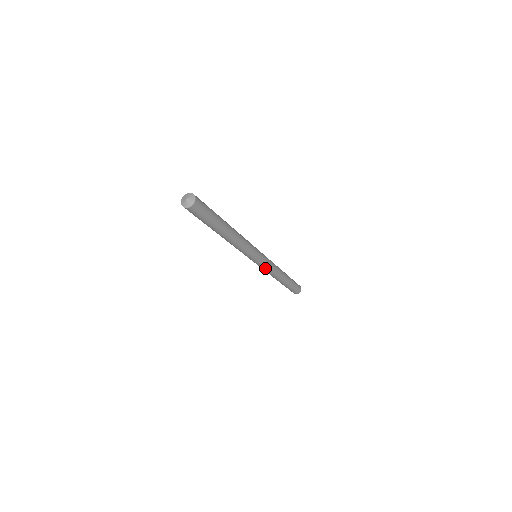
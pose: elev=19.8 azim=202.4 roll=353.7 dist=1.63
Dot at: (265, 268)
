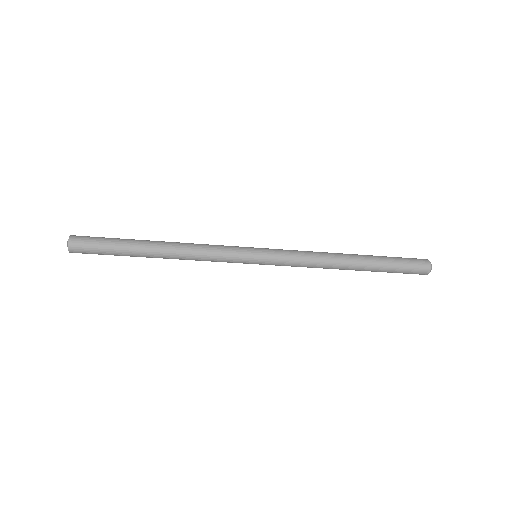
Dot at: (286, 265)
